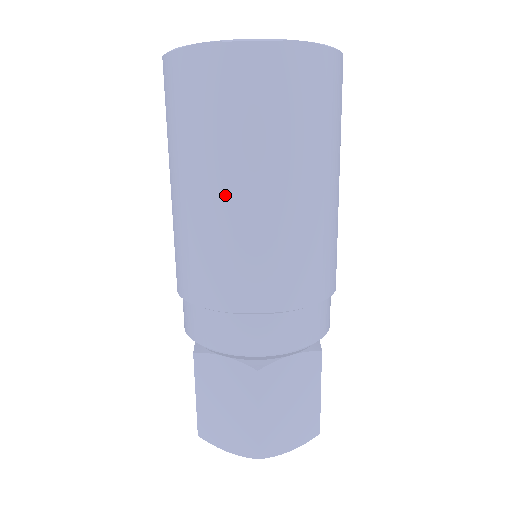
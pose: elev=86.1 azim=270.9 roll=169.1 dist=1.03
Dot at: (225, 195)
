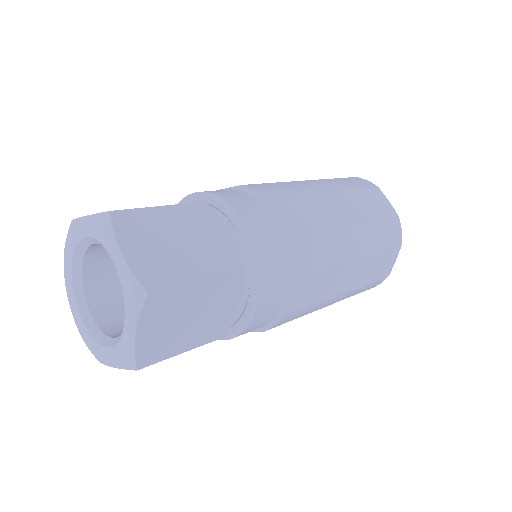
Dot at: occluded
